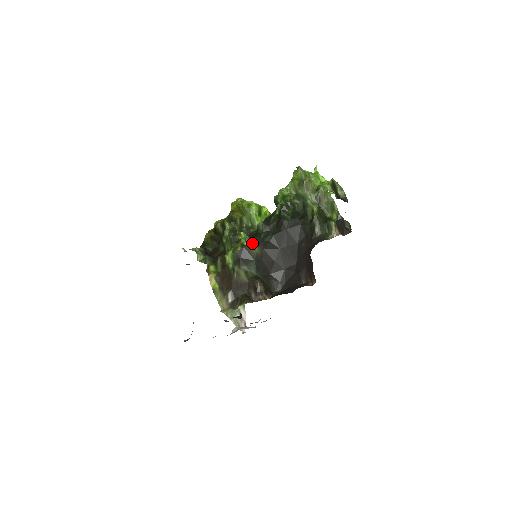
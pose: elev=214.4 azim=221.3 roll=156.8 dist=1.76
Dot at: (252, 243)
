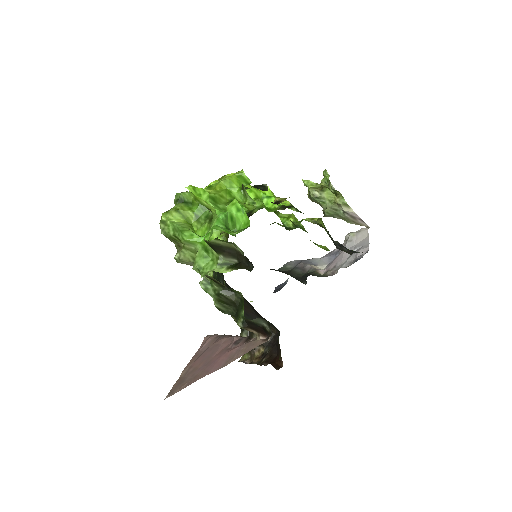
Dot at: occluded
